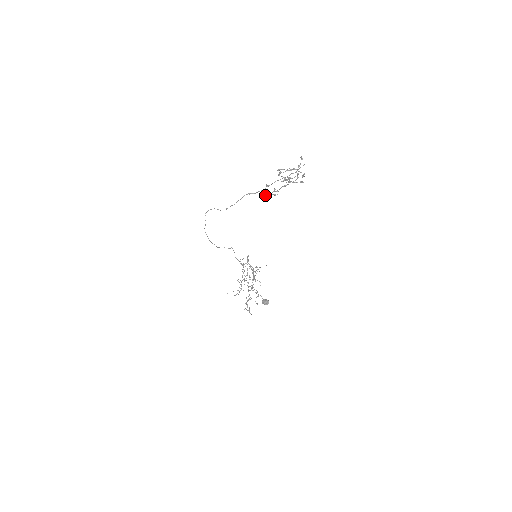
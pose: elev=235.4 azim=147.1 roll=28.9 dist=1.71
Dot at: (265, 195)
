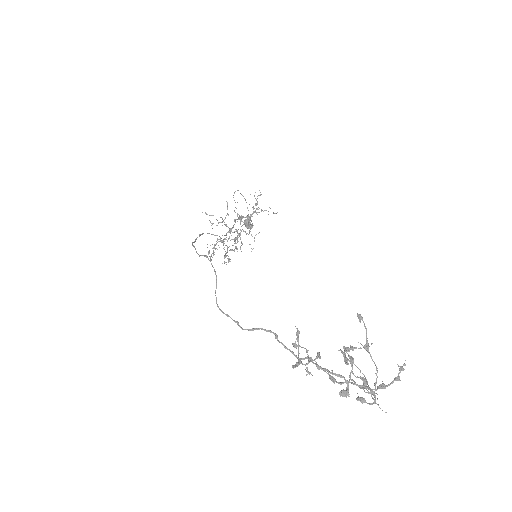
Dot at: (293, 367)
